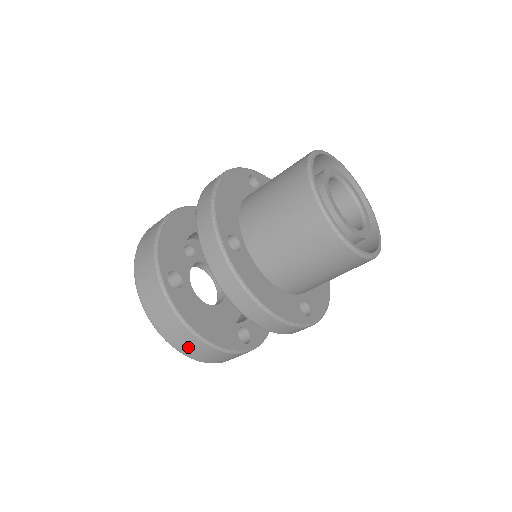
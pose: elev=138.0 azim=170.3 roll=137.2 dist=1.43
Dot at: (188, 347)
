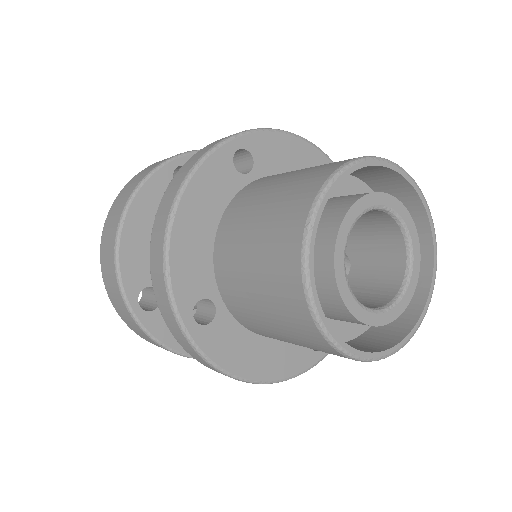
Dot at: occluded
